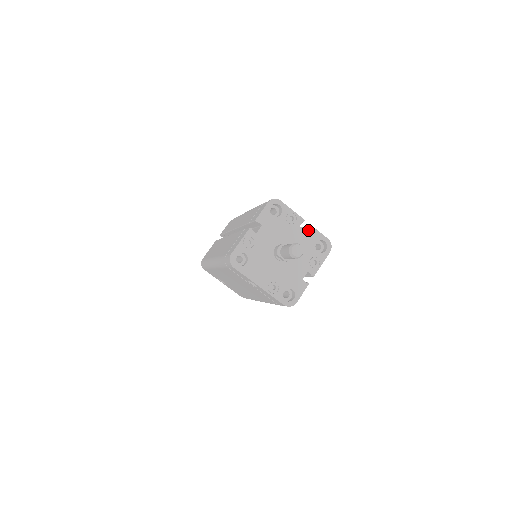
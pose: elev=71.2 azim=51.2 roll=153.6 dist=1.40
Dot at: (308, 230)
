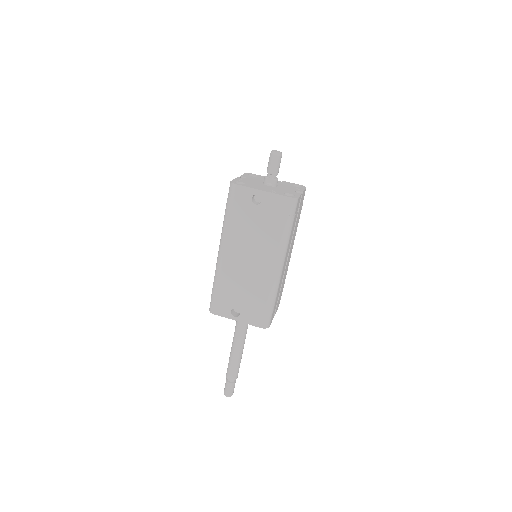
Dot at: (282, 182)
